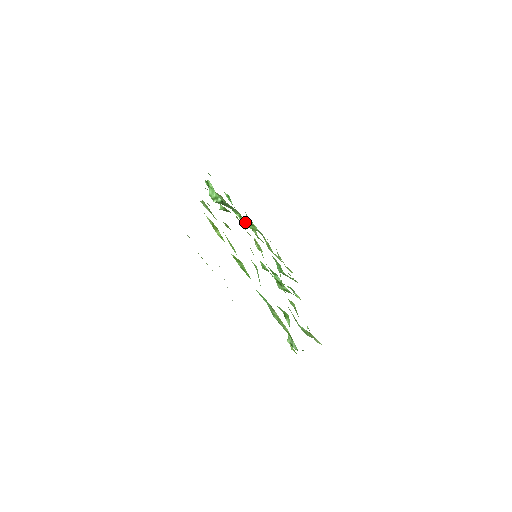
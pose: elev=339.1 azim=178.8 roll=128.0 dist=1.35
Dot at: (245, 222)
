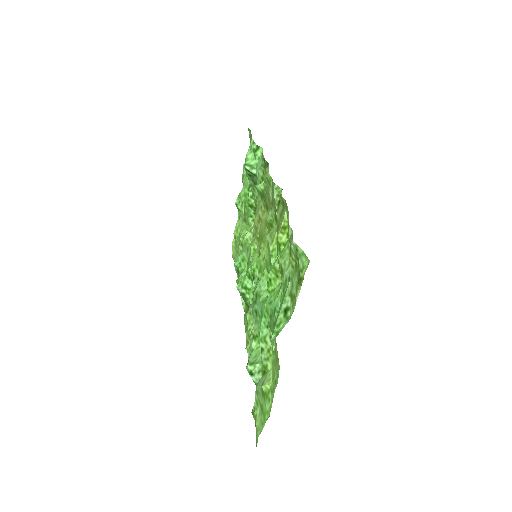
Dot at: (251, 205)
